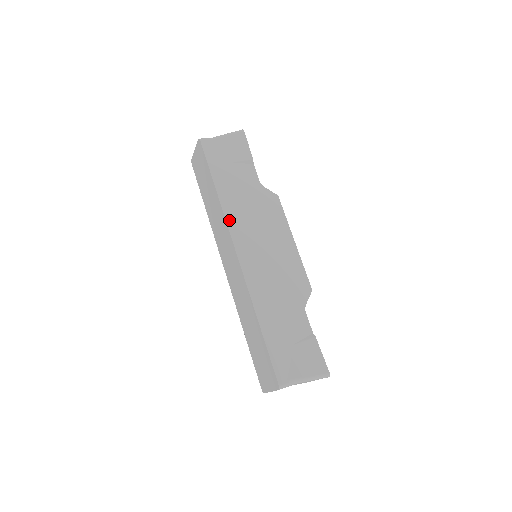
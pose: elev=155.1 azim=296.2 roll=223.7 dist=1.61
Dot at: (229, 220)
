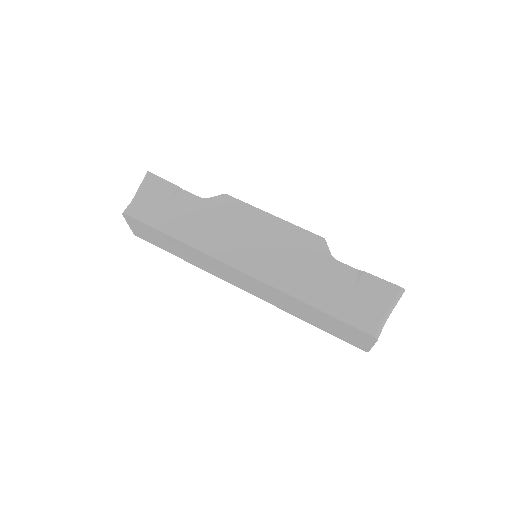
Dot at: (208, 251)
